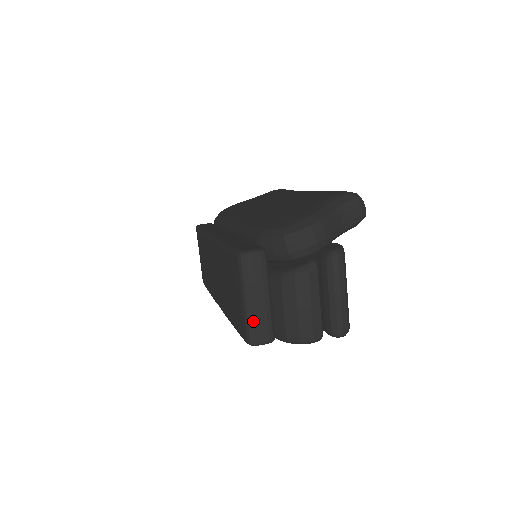
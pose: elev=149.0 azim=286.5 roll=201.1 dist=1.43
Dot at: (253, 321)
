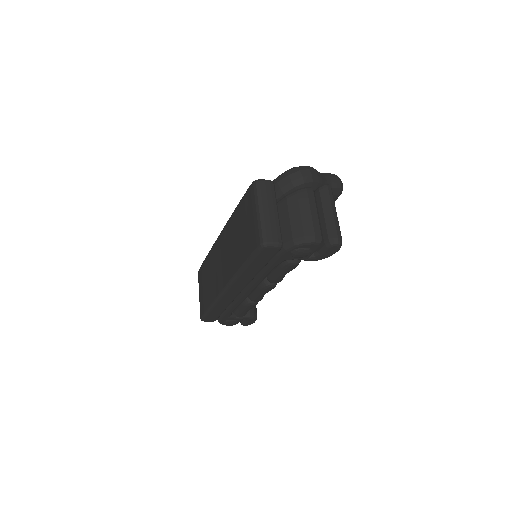
Dot at: (265, 225)
